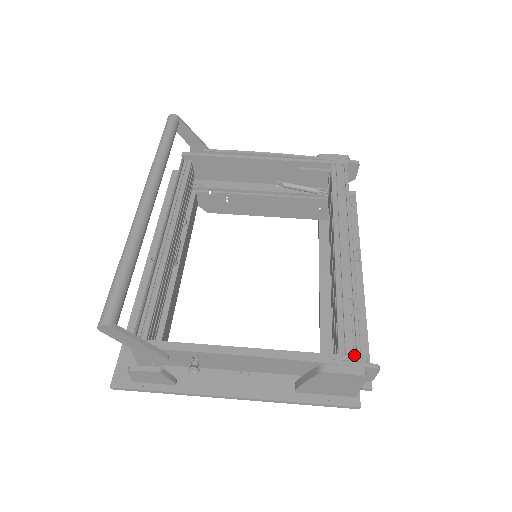
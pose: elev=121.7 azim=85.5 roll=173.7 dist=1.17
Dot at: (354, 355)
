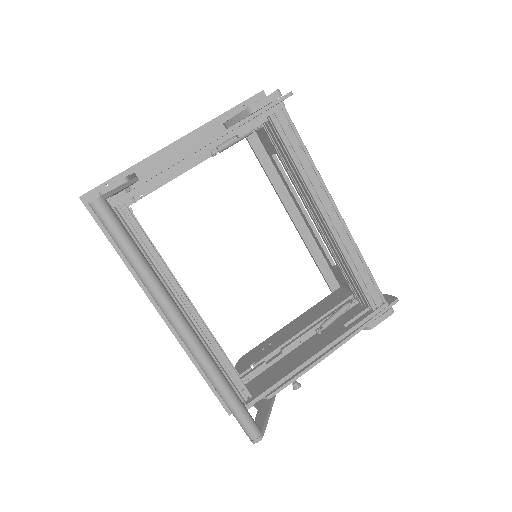
Dot at: (381, 302)
